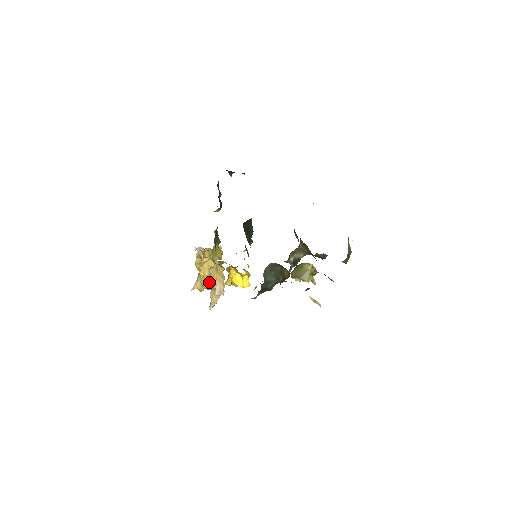
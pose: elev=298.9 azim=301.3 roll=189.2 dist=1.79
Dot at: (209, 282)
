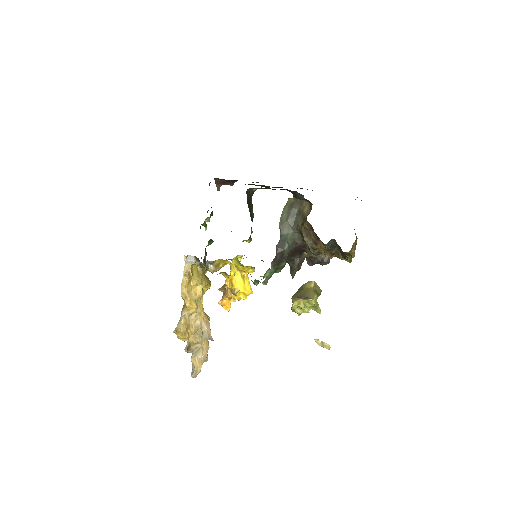
Dot at: (194, 325)
